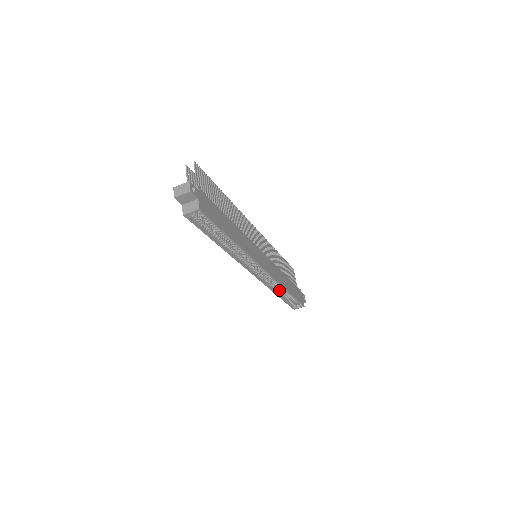
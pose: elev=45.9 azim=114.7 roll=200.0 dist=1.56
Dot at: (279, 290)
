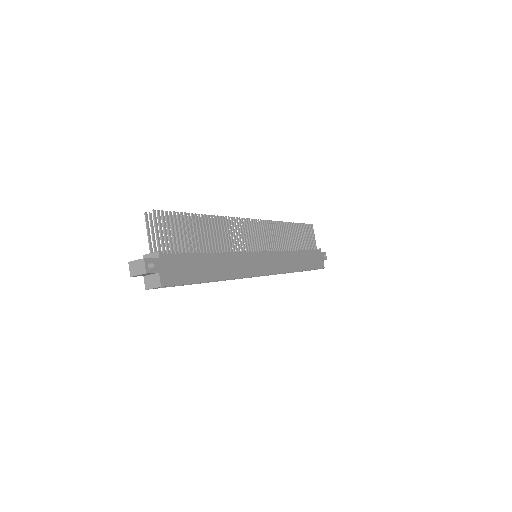
Dot at: occluded
